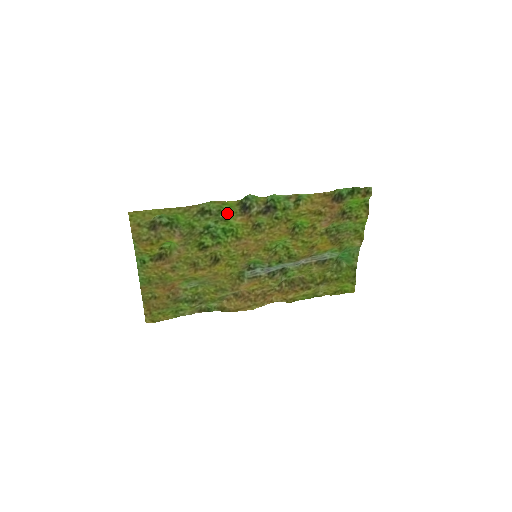
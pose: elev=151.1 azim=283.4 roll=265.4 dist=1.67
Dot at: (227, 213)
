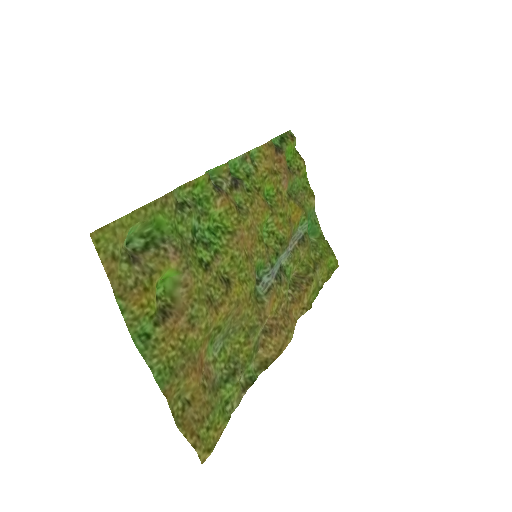
Dot at: (202, 201)
